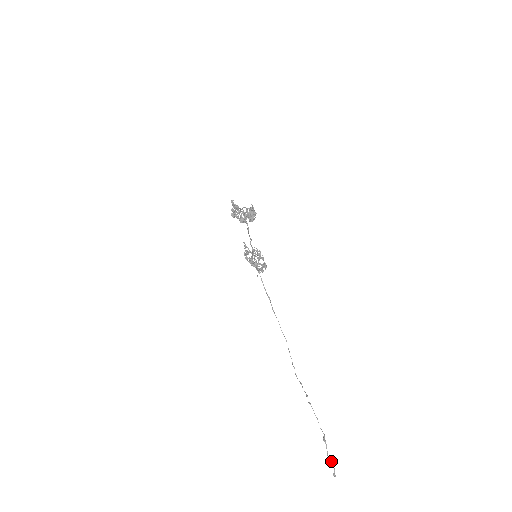
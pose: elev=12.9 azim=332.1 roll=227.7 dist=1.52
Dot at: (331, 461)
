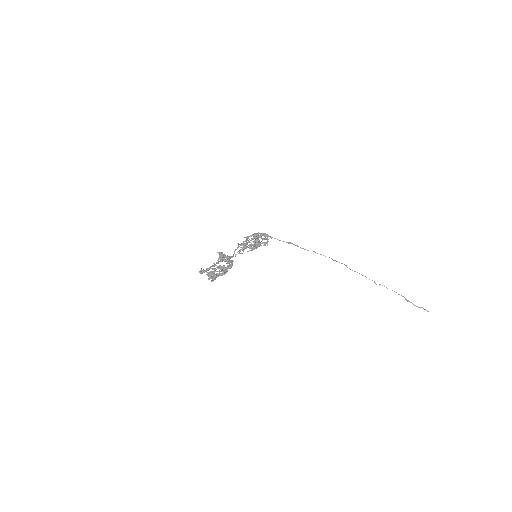
Dot at: (420, 307)
